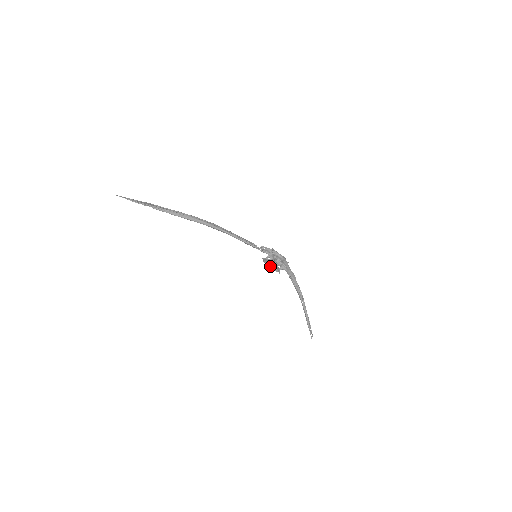
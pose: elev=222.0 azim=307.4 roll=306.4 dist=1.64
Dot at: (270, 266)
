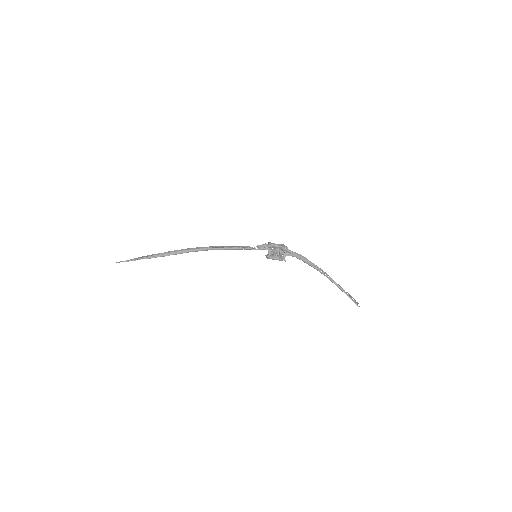
Dot at: occluded
